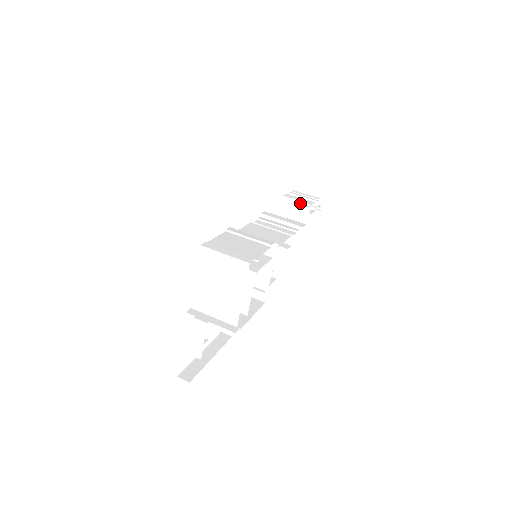
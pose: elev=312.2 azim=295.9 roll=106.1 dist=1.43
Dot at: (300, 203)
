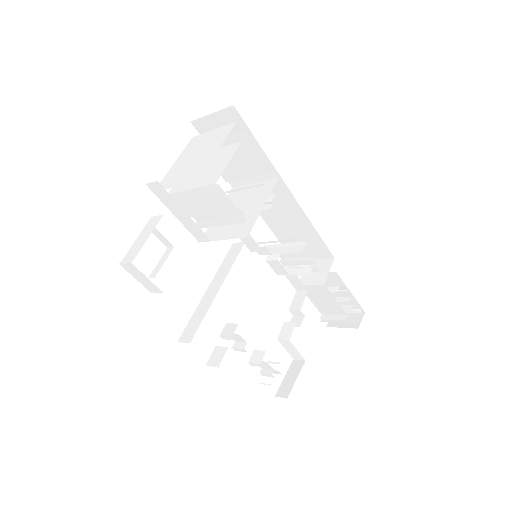
Dot at: (326, 274)
